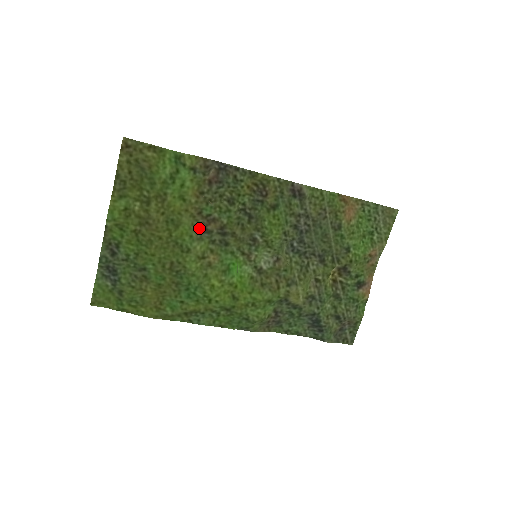
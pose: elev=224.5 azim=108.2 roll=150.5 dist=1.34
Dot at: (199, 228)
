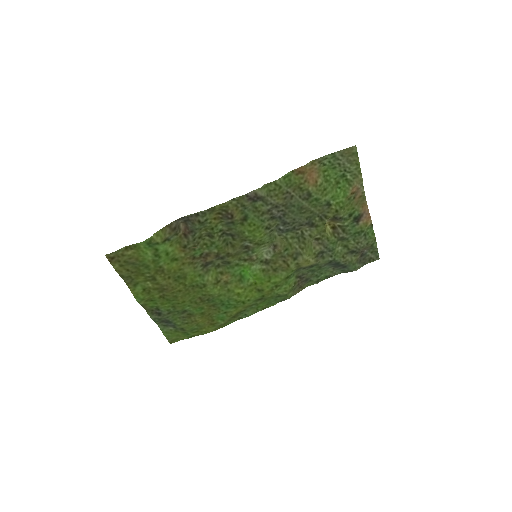
Dot at: (201, 265)
